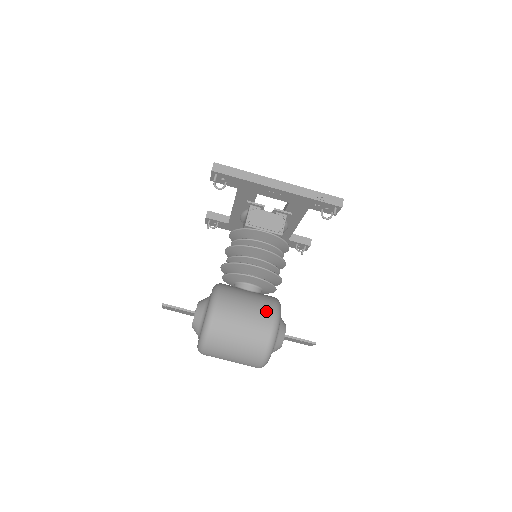
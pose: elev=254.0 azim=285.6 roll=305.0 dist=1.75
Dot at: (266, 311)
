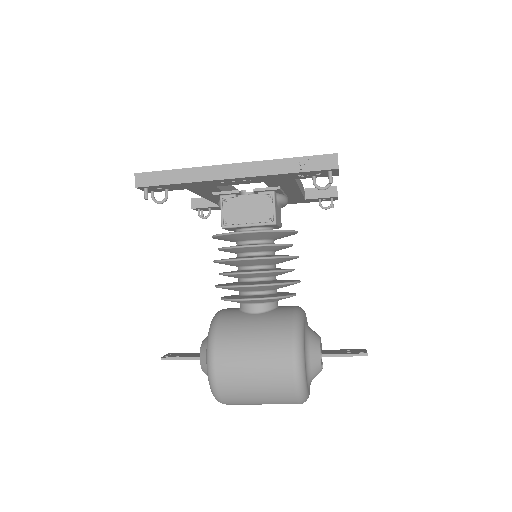
Dot at: (280, 345)
